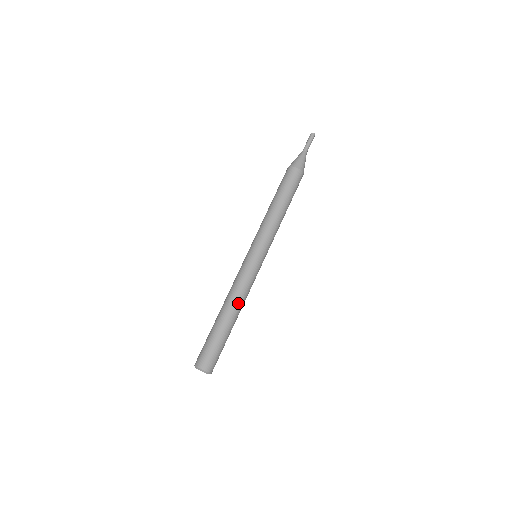
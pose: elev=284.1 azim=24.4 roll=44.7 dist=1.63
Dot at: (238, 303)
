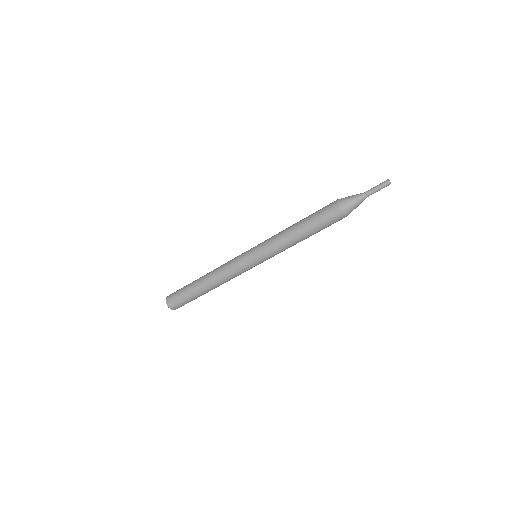
Dot at: occluded
